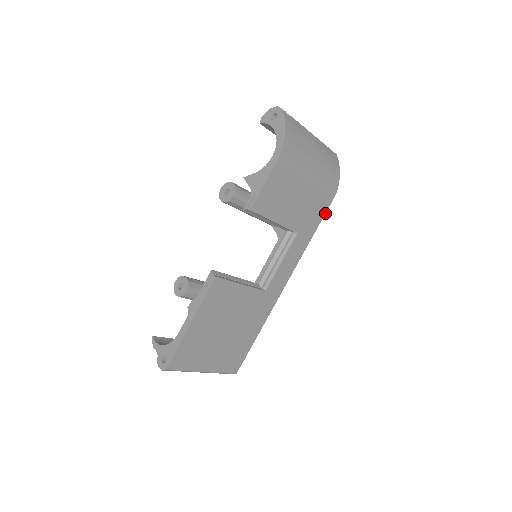
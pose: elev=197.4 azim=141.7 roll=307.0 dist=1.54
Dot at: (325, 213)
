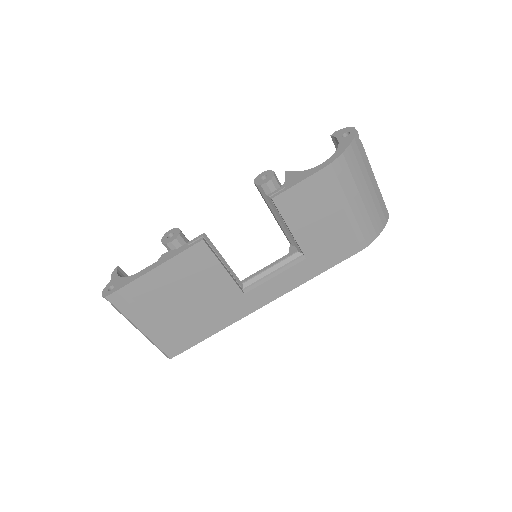
Dot at: (345, 259)
